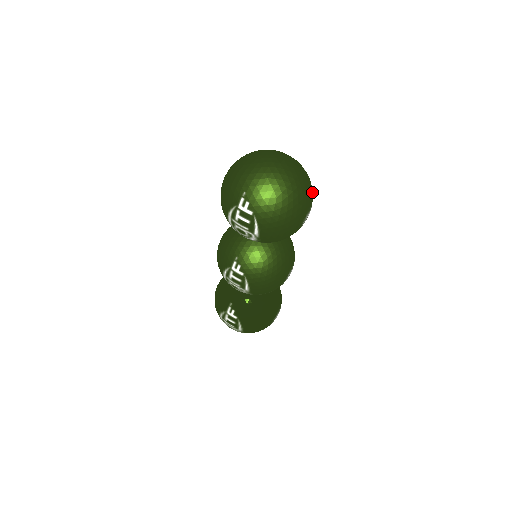
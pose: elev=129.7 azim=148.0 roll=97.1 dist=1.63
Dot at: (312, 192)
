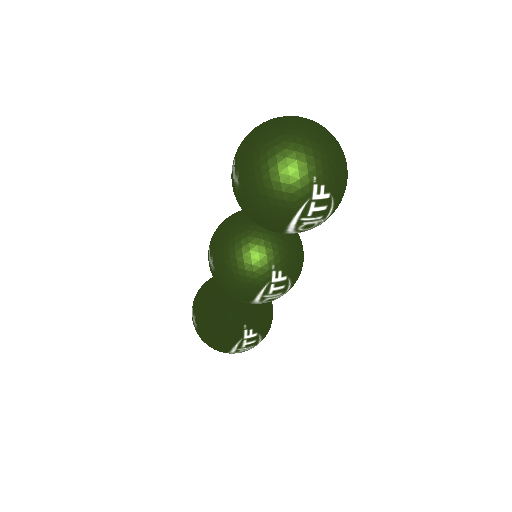
Dot at: occluded
